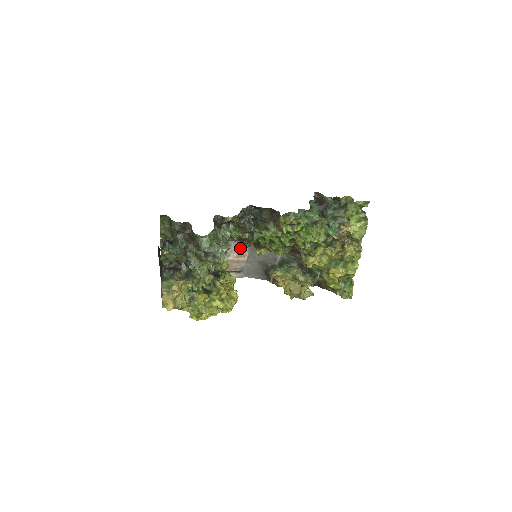
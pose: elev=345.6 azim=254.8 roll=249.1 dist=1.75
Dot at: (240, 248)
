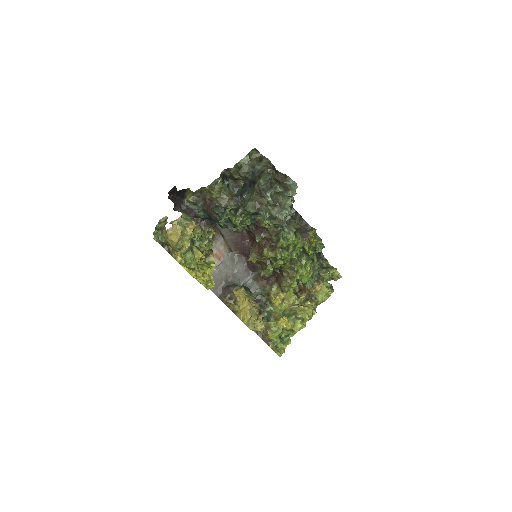
Dot at: (222, 250)
